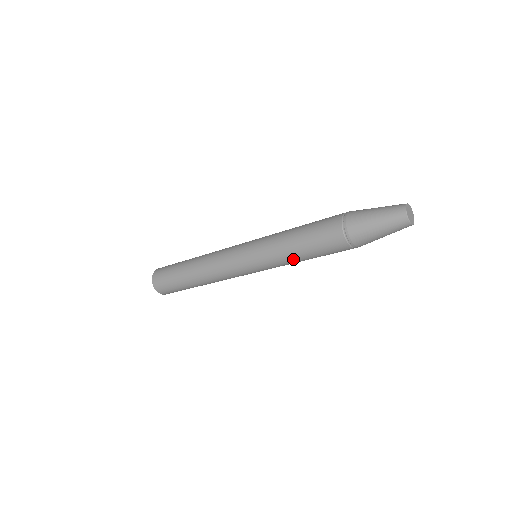
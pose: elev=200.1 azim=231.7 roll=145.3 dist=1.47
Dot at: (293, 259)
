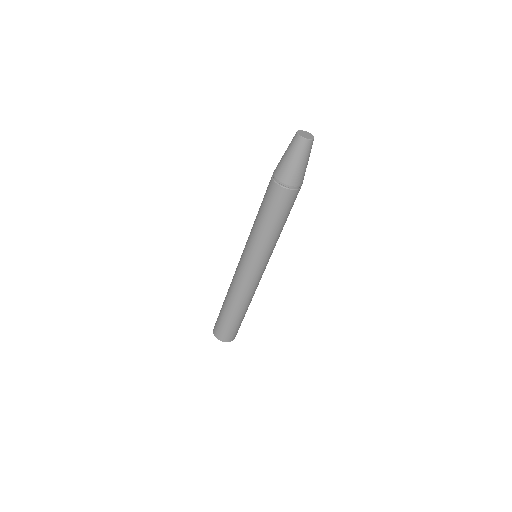
Dot at: (268, 232)
